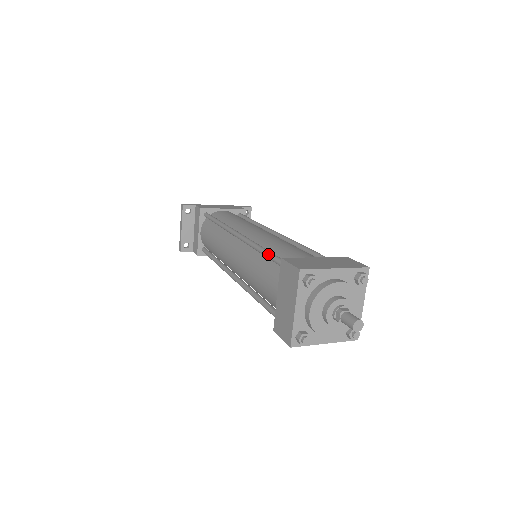
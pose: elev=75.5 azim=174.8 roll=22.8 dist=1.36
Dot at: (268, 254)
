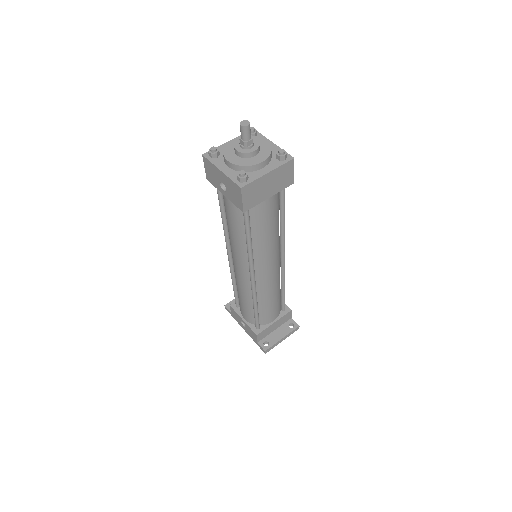
Dot at: occluded
